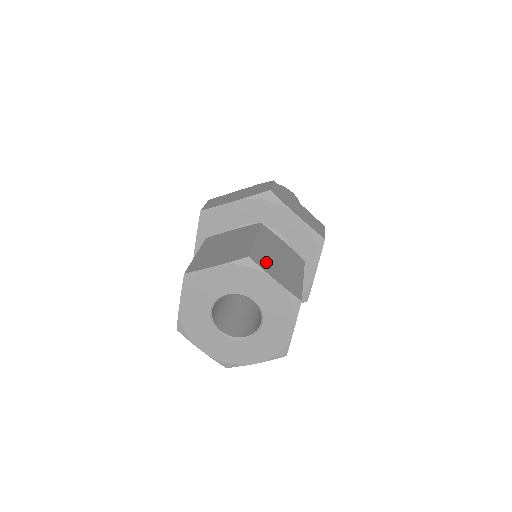
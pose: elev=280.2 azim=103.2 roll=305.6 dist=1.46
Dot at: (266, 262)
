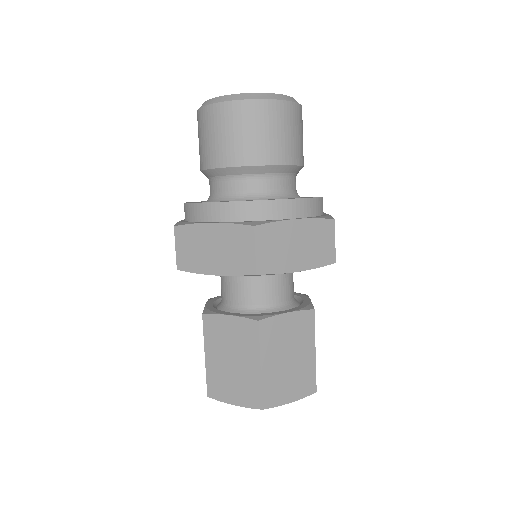
Dot at: (278, 390)
